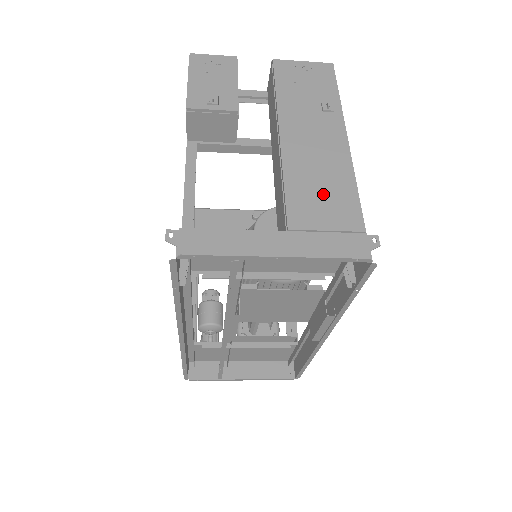
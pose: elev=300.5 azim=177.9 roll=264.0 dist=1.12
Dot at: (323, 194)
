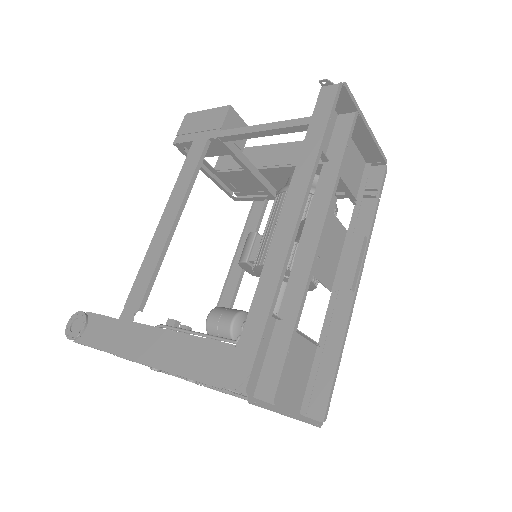
Dot at: occluded
